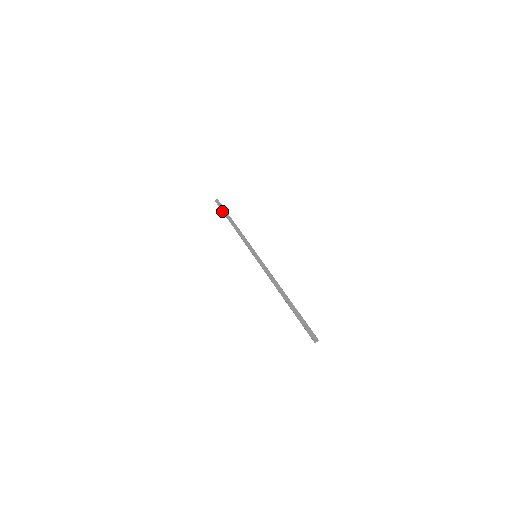
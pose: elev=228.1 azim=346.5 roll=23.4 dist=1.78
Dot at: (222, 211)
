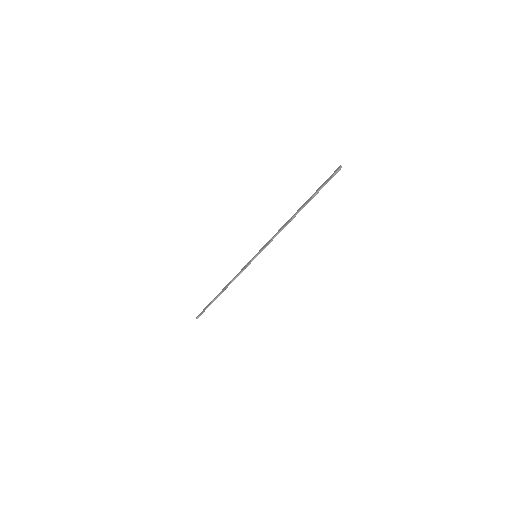
Dot at: (207, 307)
